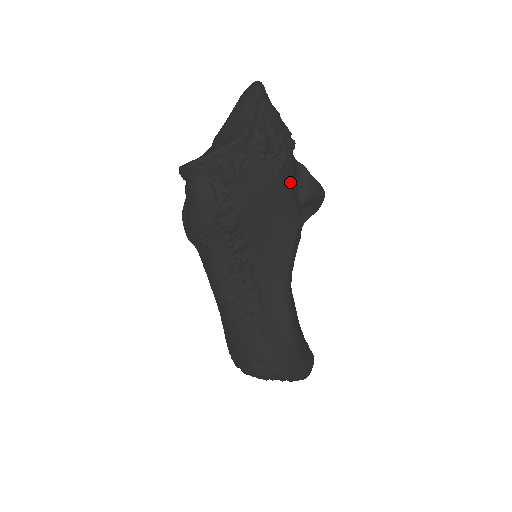
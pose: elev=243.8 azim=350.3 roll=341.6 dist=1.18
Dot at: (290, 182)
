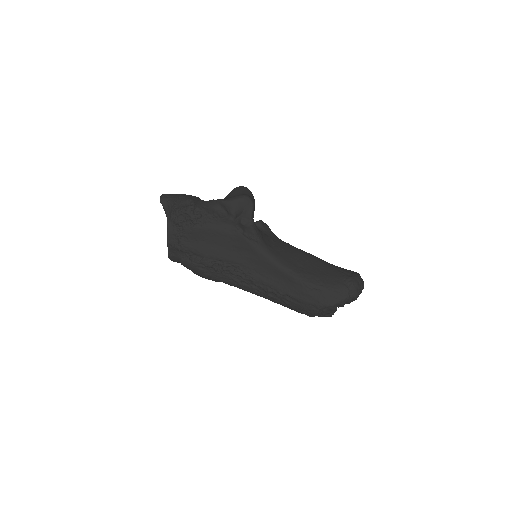
Dot at: (210, 220)
